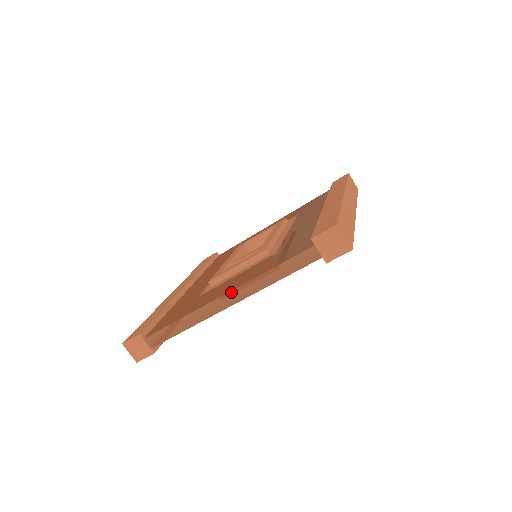
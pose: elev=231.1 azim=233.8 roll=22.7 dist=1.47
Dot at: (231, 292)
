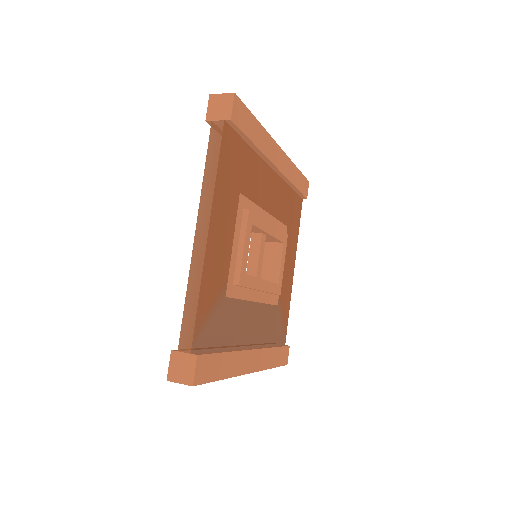
Dot at: (198, 220)
